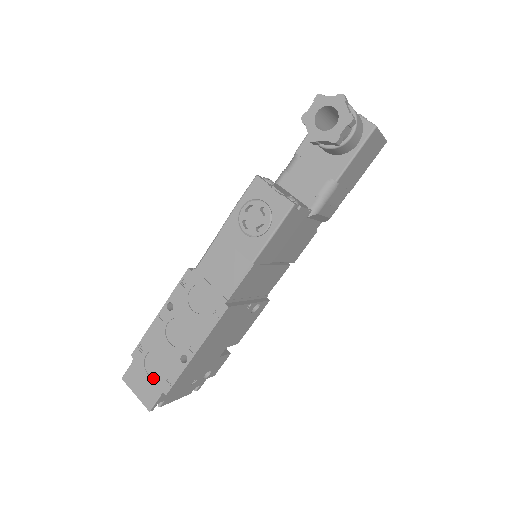
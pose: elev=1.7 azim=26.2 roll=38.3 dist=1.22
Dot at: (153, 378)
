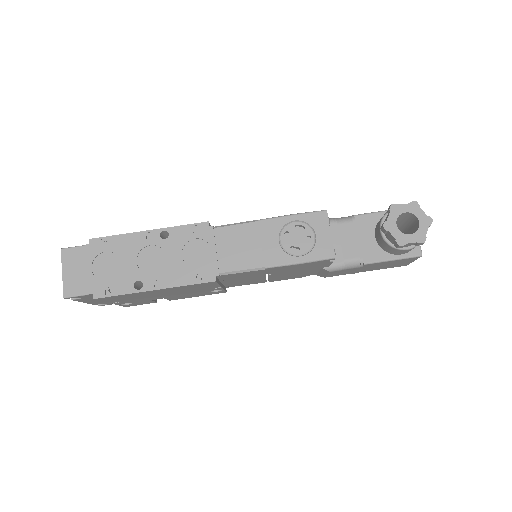
Dot at: (94, 275)
